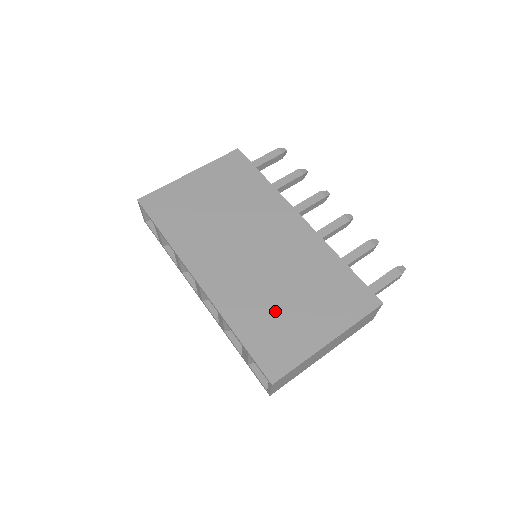
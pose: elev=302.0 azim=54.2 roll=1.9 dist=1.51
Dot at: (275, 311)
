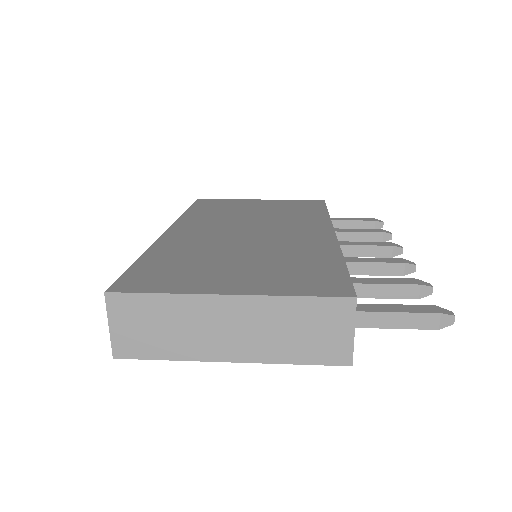
Dot at: (204, 260)
